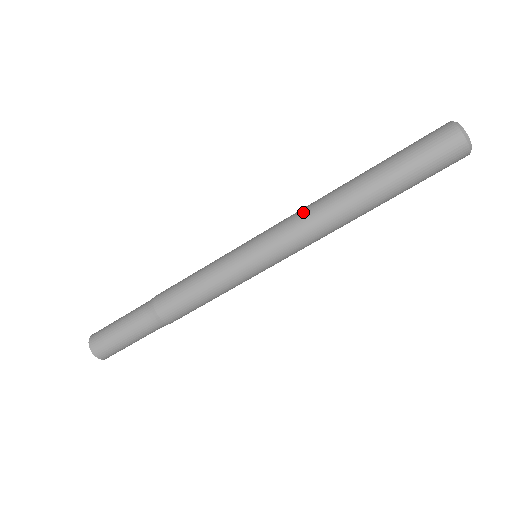
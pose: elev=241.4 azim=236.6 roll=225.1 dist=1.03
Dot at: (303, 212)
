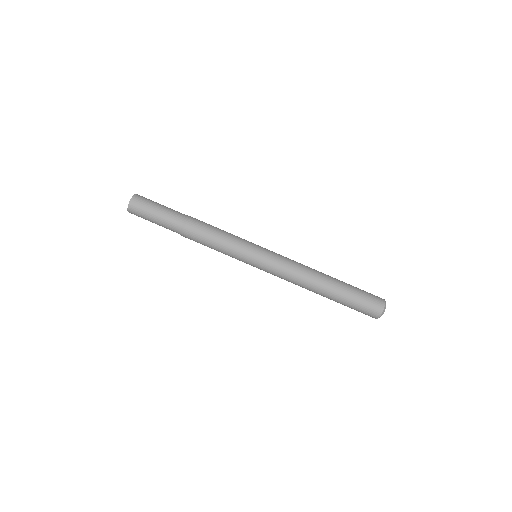
Dot at: occluded
